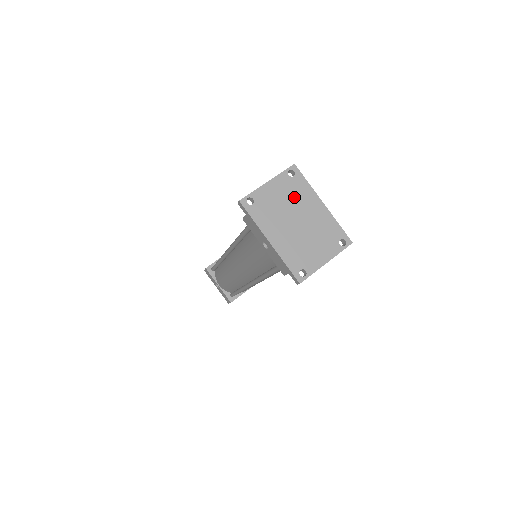
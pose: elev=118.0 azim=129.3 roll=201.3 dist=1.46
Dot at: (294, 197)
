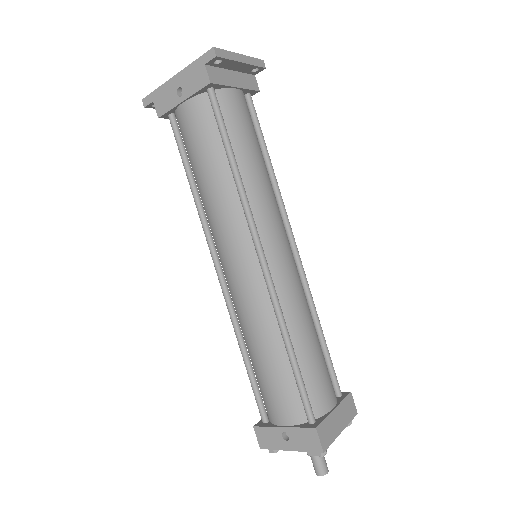
Dot at: occluded
